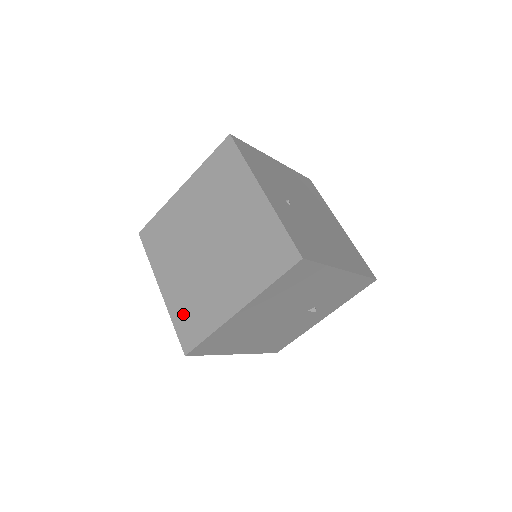
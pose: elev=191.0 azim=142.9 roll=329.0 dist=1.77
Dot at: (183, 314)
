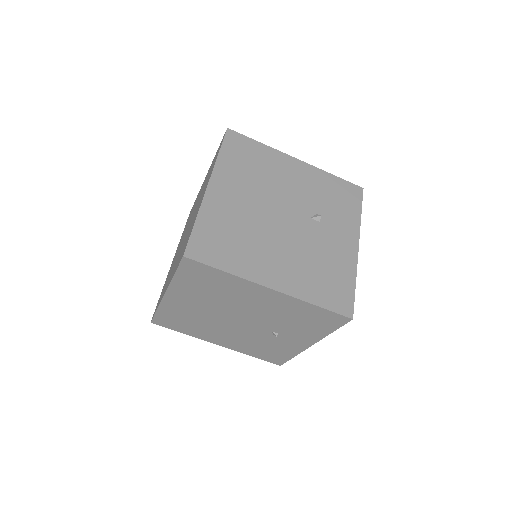
Dot at: occluded
